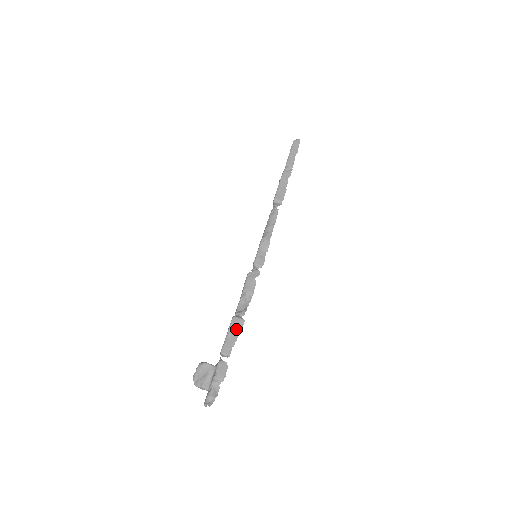
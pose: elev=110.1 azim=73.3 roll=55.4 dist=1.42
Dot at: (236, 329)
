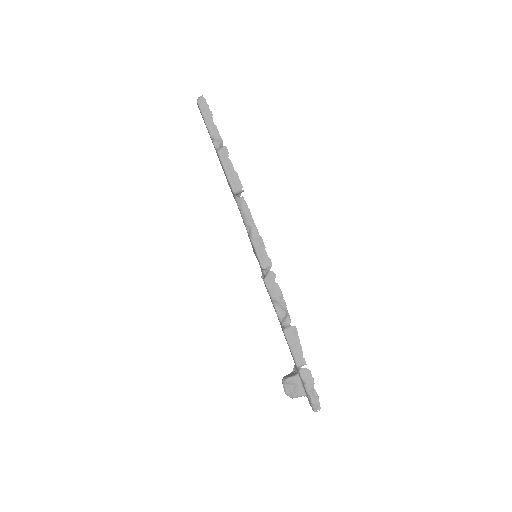
Dot at: (294, 339)
